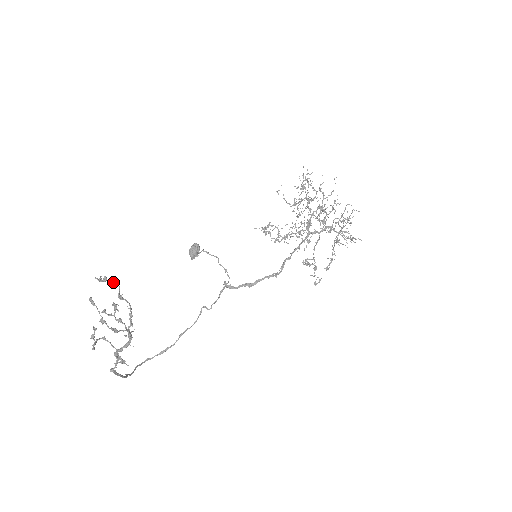
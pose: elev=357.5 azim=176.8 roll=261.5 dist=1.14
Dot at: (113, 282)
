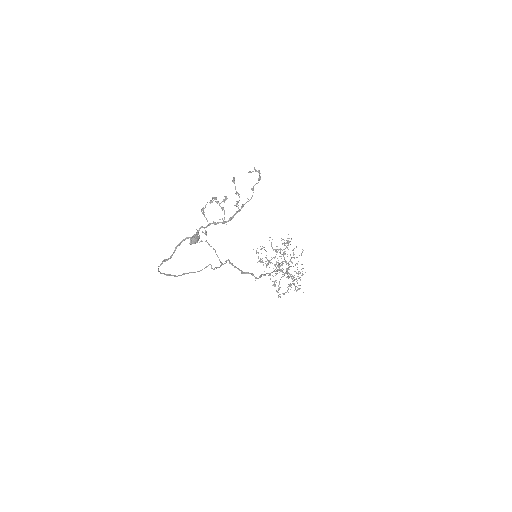
Dot at: (260, 177)
